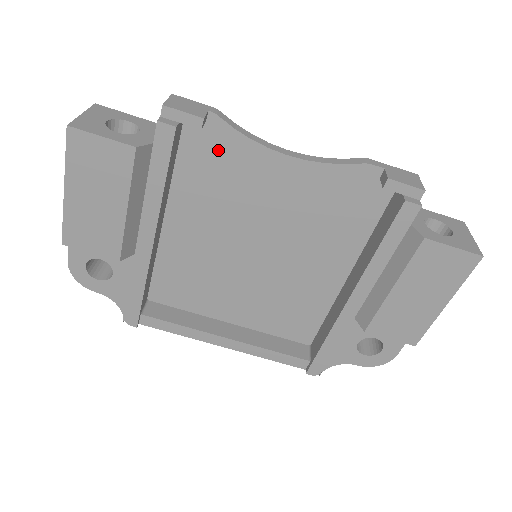
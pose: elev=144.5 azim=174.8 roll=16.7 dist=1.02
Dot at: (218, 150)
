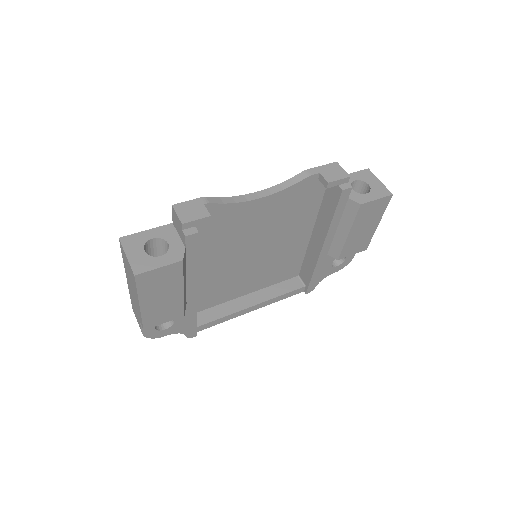
Dot at: (216, 219)
